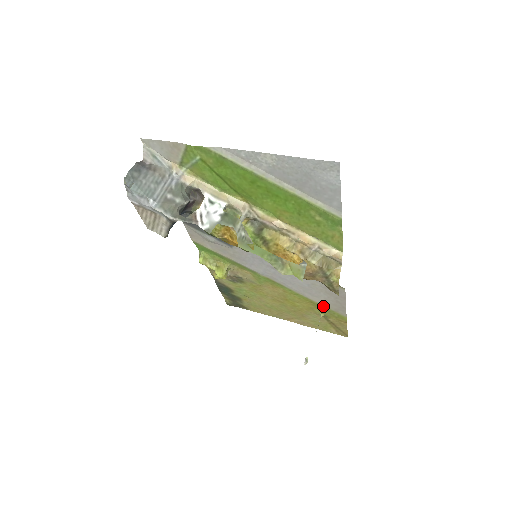
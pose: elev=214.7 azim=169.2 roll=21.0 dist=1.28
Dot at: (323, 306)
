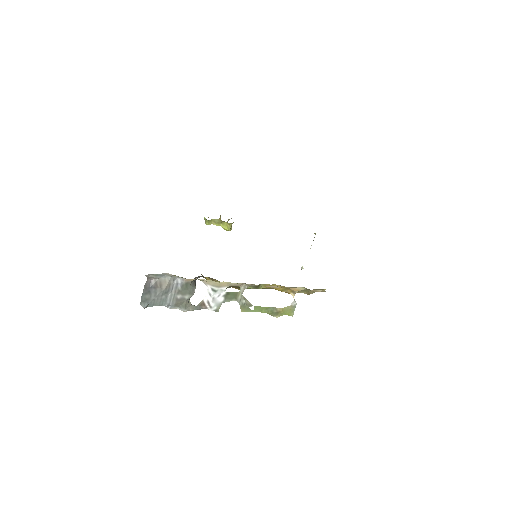
Dot at: occluded
